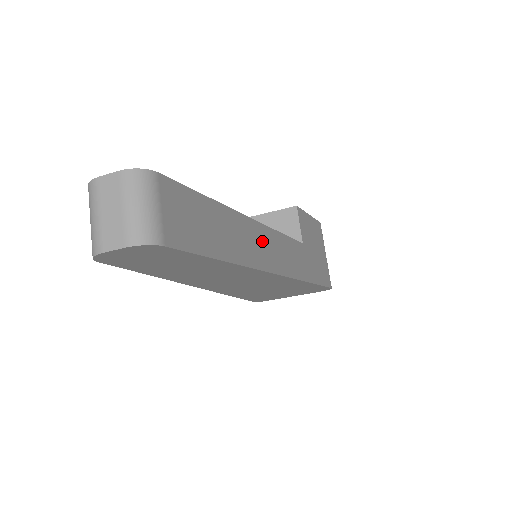
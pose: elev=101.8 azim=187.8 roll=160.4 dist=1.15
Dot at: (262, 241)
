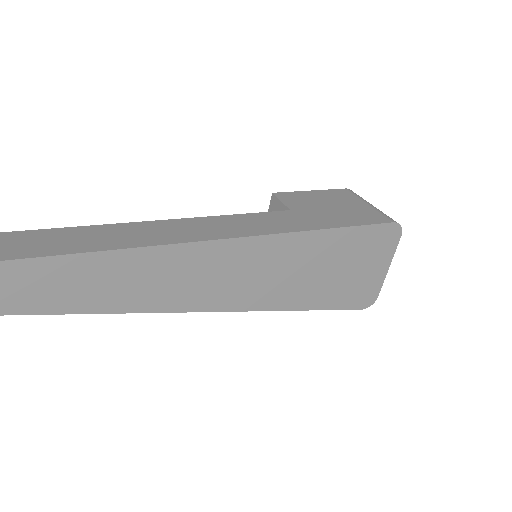
Dot at: (177, 228)
